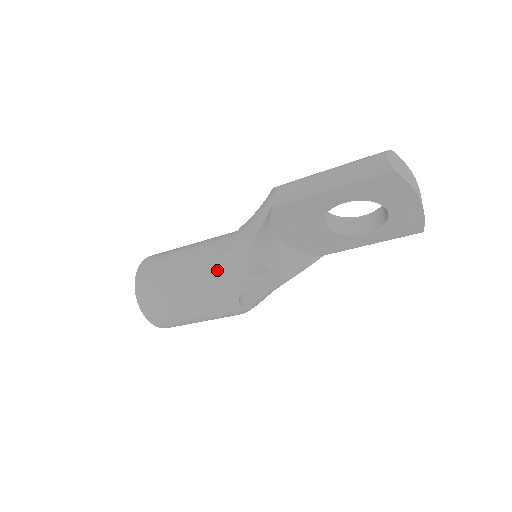
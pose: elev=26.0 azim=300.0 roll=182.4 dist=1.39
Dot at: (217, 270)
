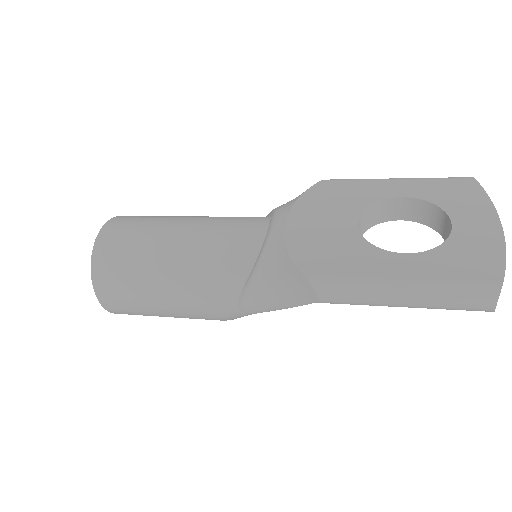
Dot at: (227, 318)
